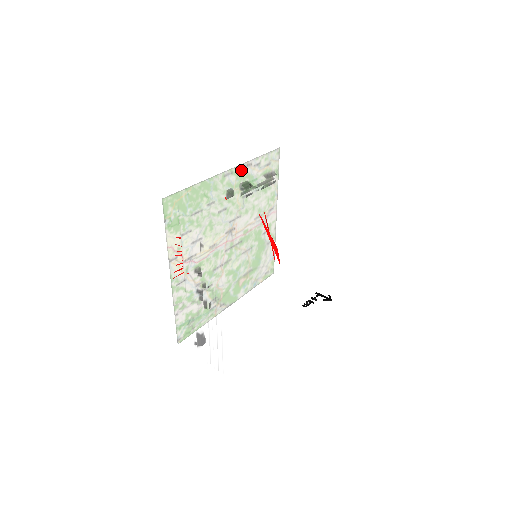
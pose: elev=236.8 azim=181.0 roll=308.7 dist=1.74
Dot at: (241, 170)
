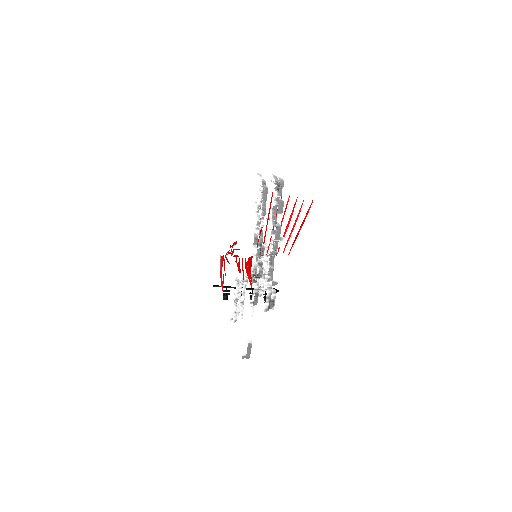
Dot at: occluded
